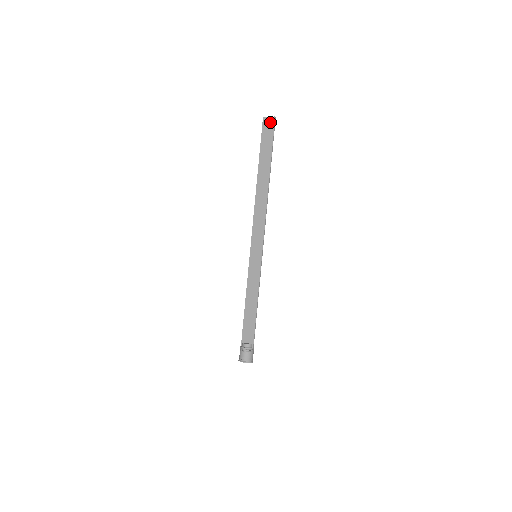
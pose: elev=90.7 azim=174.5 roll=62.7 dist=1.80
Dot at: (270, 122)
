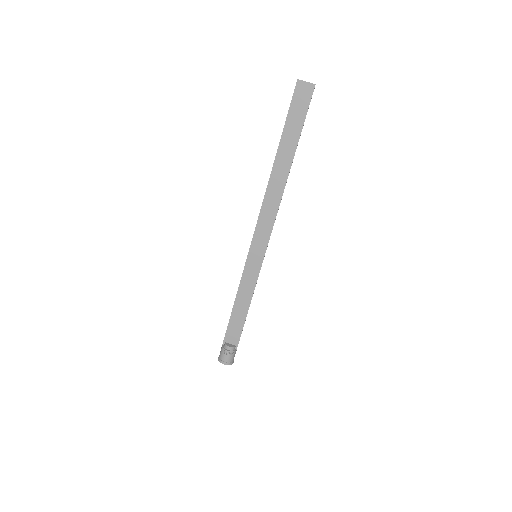
Dot at: (306, 90)
